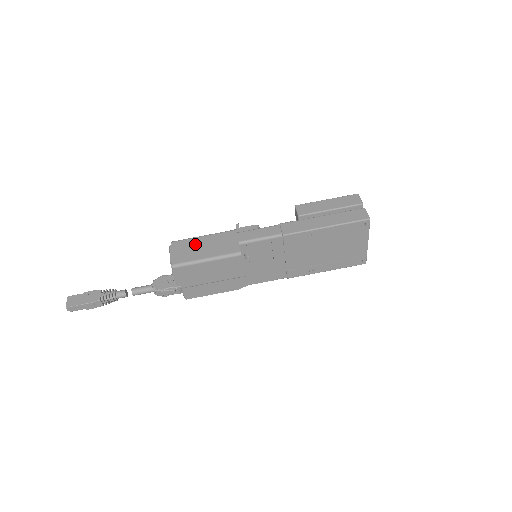
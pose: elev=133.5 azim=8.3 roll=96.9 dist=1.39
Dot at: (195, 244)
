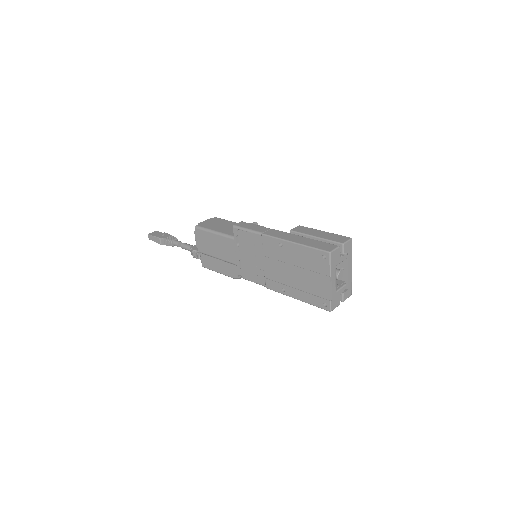
Dot at: (222, 223)
